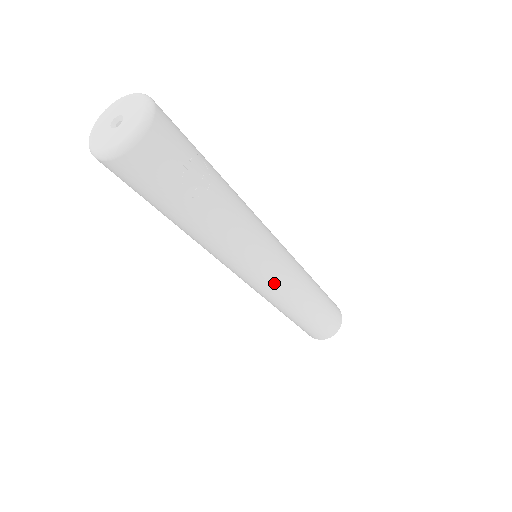
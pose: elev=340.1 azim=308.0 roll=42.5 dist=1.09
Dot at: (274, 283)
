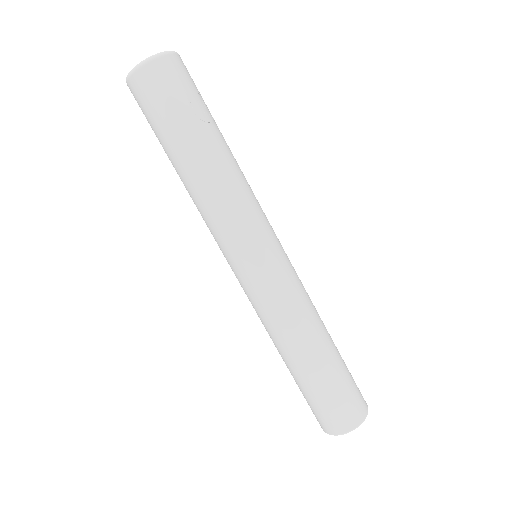
Dot at: (275, 274)
